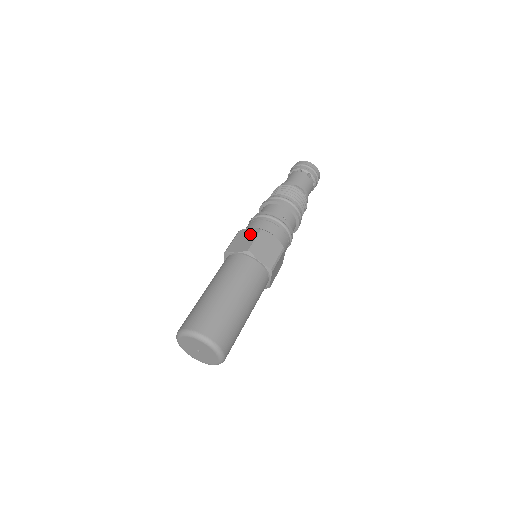
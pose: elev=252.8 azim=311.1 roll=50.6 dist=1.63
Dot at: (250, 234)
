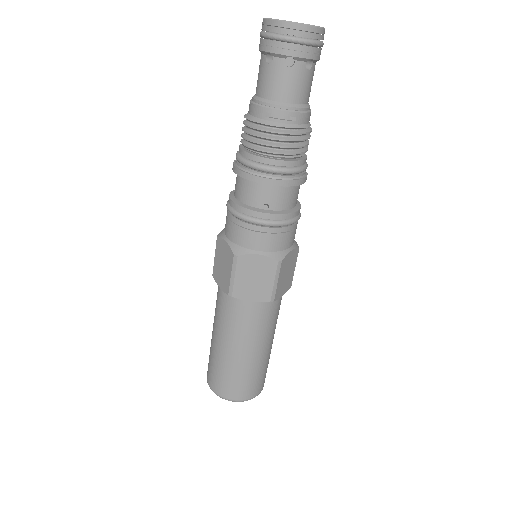
Dot at: (225, 258)
